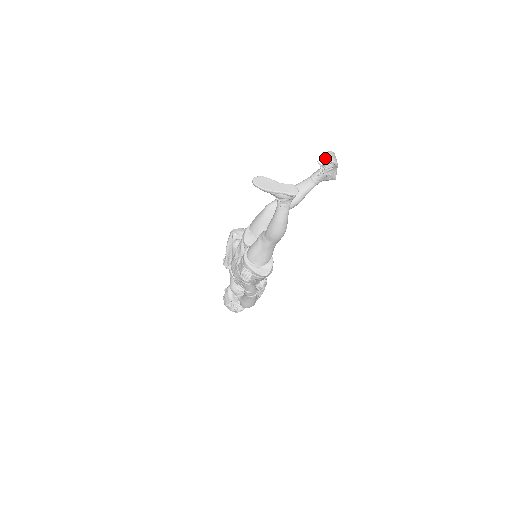
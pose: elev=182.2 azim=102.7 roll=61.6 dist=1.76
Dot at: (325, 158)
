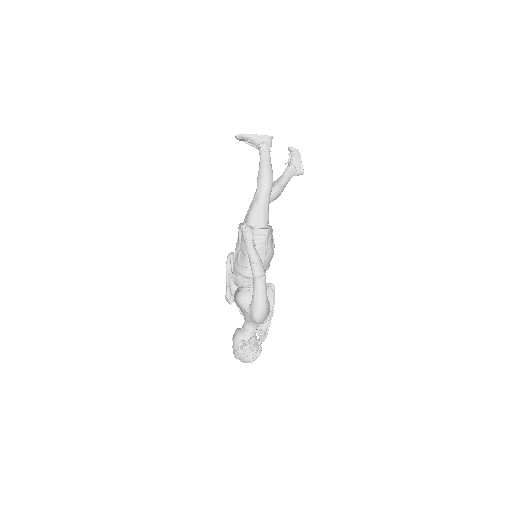
Dot at: (289, 153)
